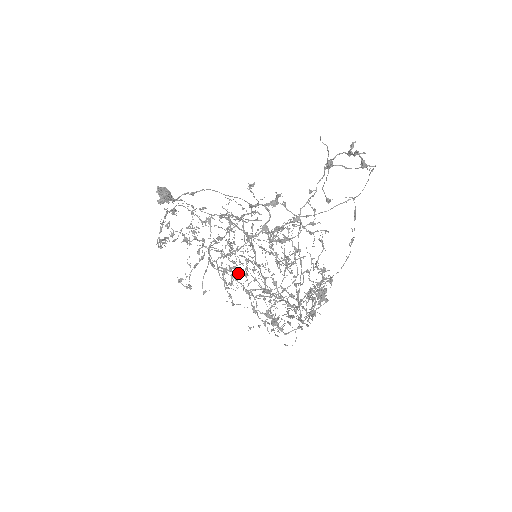
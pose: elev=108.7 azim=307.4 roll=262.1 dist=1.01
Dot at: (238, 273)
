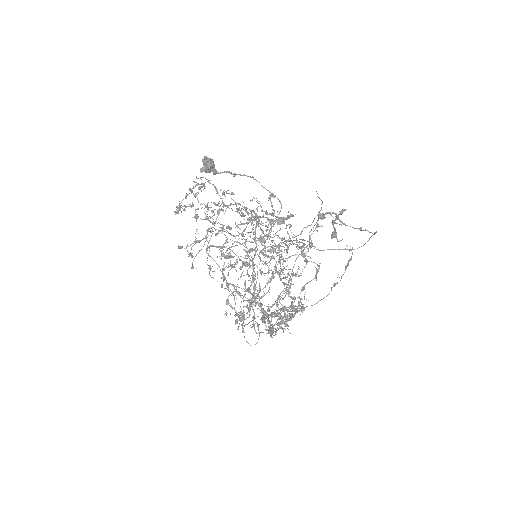
Dot at: (232, 264)
